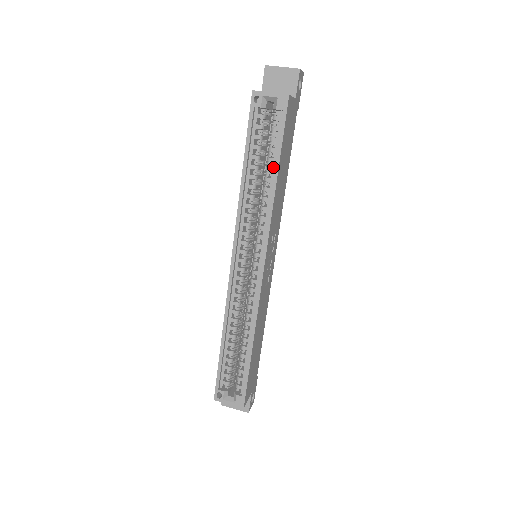
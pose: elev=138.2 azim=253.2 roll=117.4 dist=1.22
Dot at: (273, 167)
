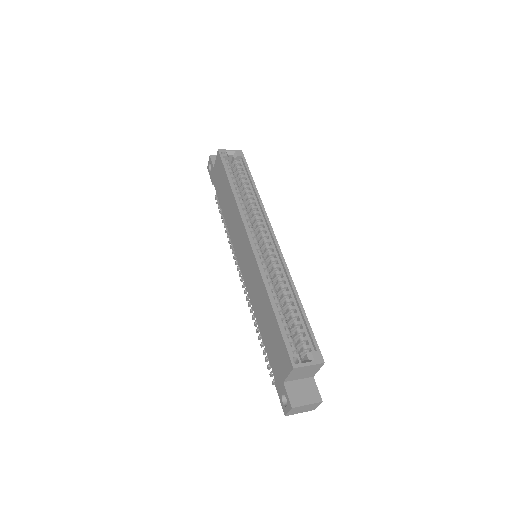
Dot at: (249, 184)
